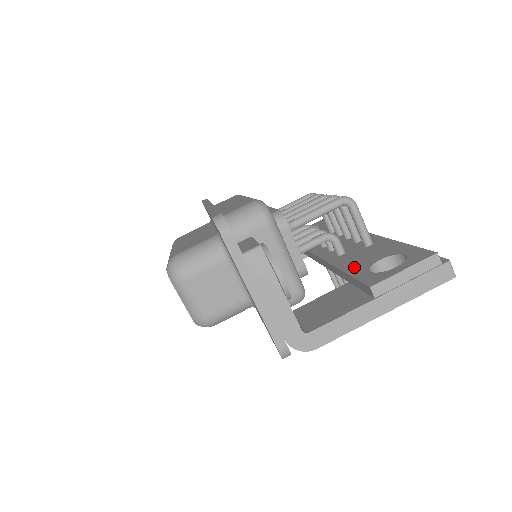
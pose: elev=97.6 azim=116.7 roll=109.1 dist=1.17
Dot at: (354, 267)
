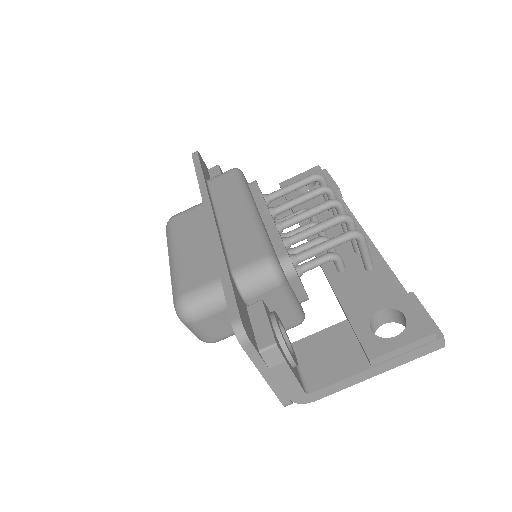
Dot at: (354, 309)
